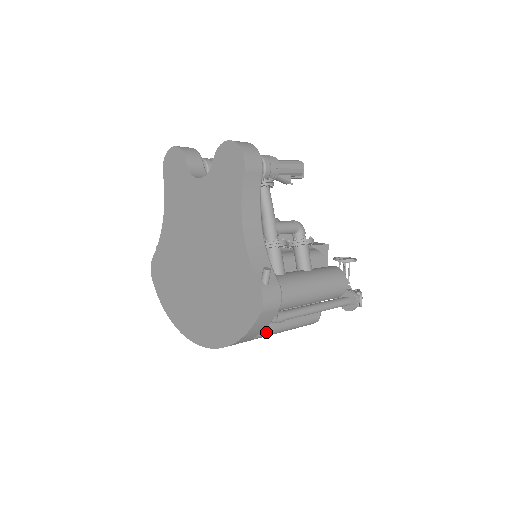
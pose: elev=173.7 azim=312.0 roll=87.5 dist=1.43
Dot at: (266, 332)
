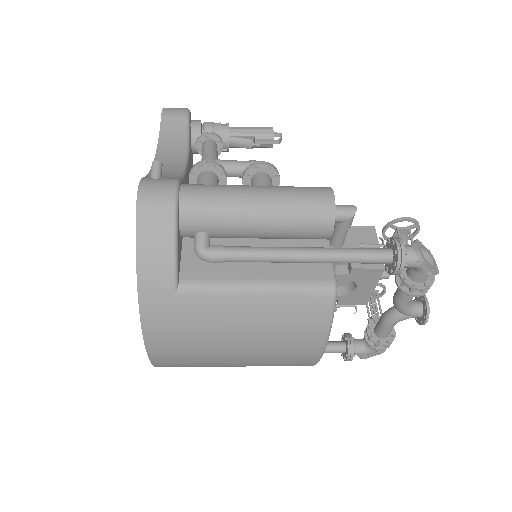
Dot at: (205, 284)
